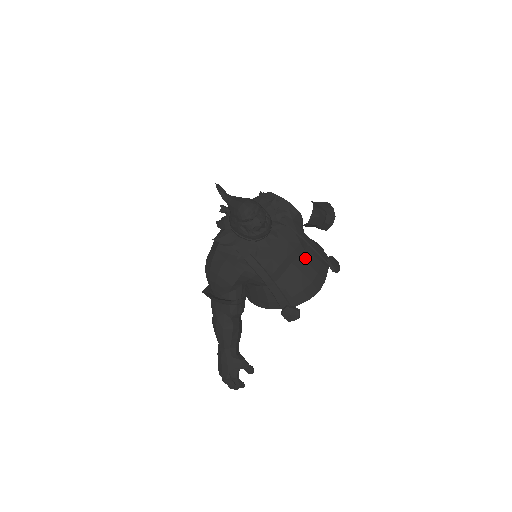
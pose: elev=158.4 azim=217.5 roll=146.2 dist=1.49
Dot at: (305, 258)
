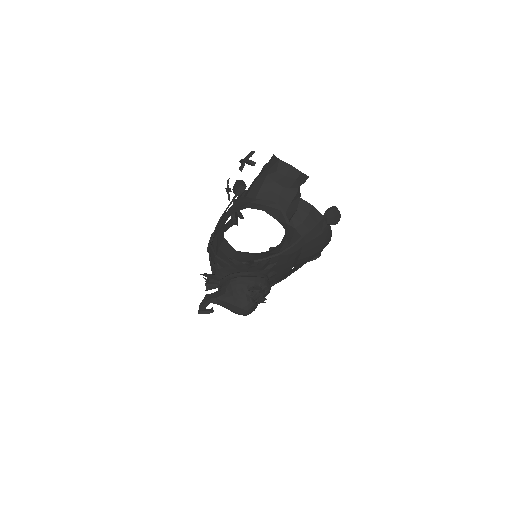
Dot at: (307, 249)
